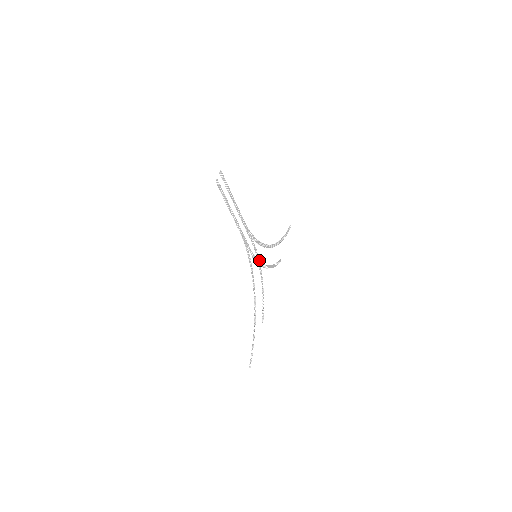
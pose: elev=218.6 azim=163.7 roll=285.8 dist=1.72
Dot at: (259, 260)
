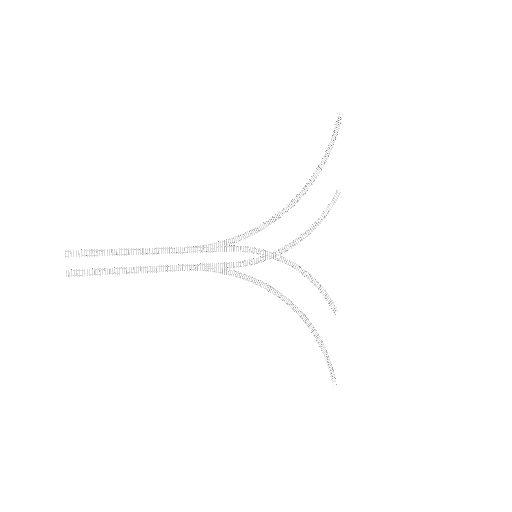
Dot at: (269, 252)
